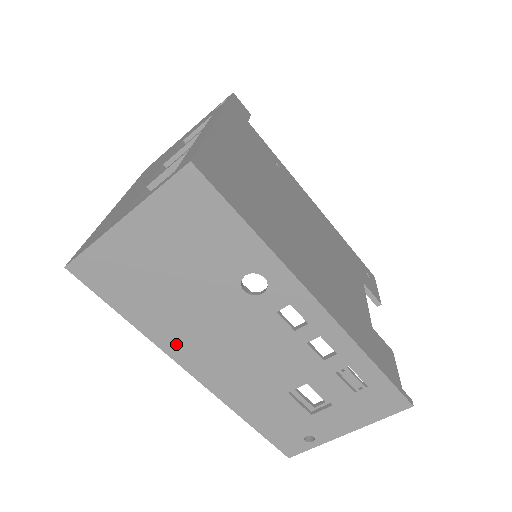
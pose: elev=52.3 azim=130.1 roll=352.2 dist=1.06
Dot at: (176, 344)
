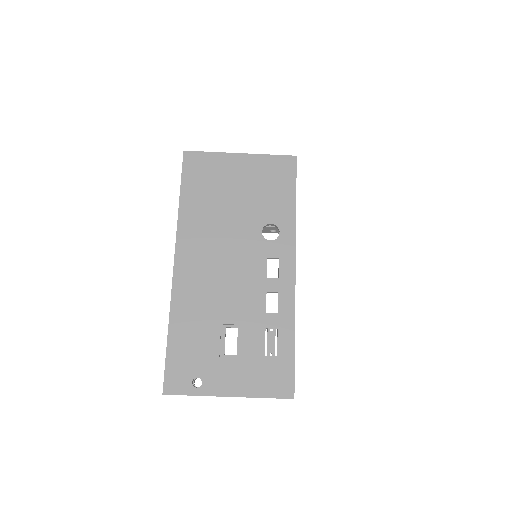
Dot at: (190, 235)
